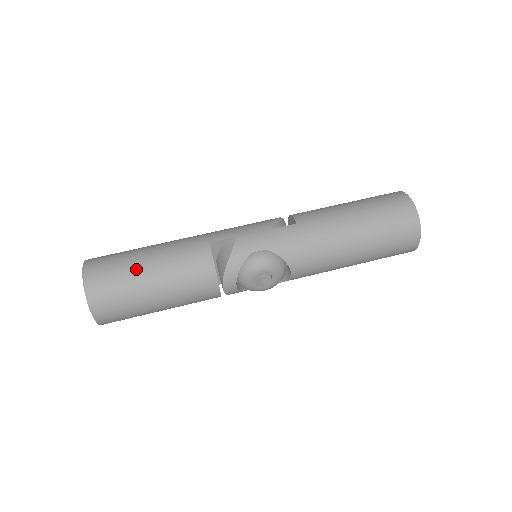
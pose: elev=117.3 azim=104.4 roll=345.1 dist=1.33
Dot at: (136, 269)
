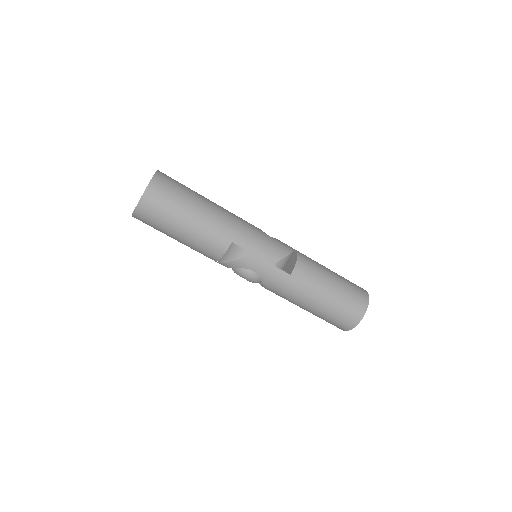
Dot at: (176, 221)
